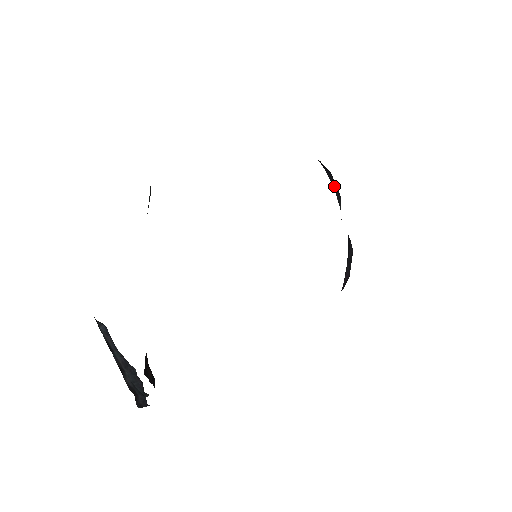
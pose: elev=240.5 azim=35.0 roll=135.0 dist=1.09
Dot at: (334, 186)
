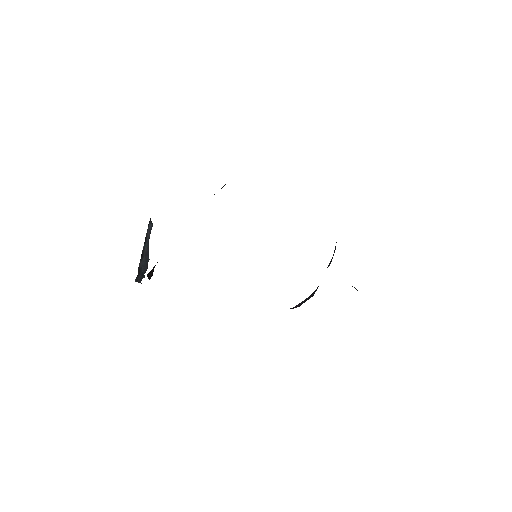
Dot at: (333, 255)
